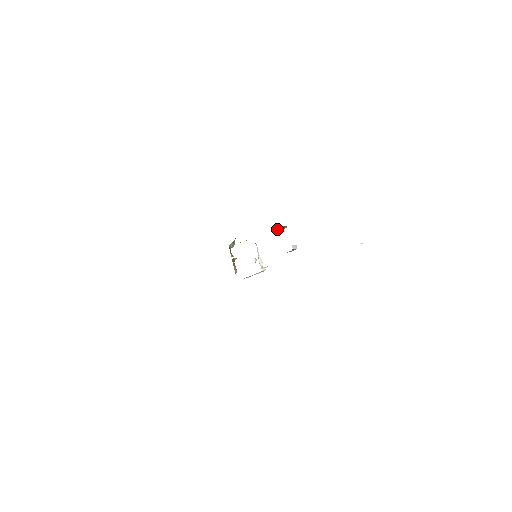
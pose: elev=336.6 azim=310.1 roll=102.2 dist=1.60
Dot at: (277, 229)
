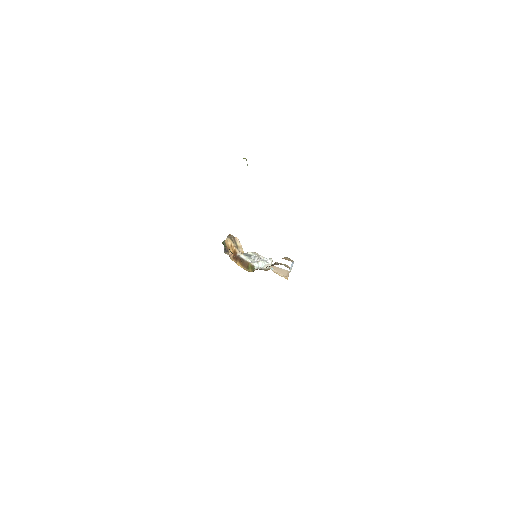
Dot at: occluded
